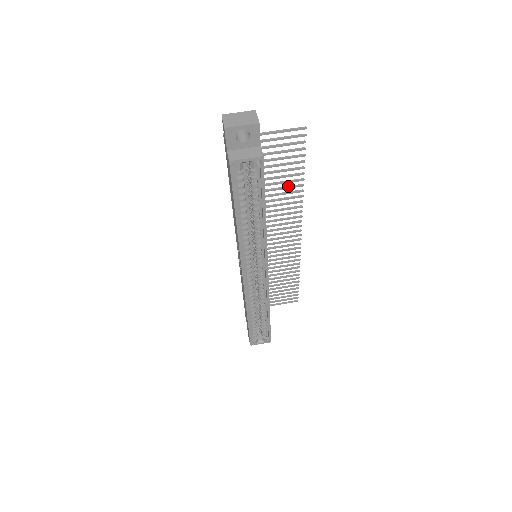
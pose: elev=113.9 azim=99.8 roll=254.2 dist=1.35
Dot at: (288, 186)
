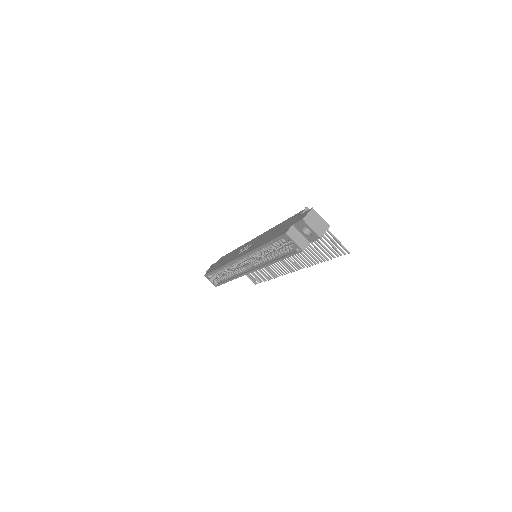
Dot at: (311, 254)
